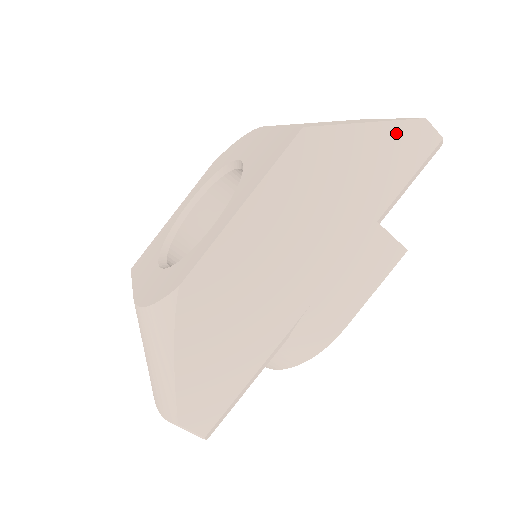
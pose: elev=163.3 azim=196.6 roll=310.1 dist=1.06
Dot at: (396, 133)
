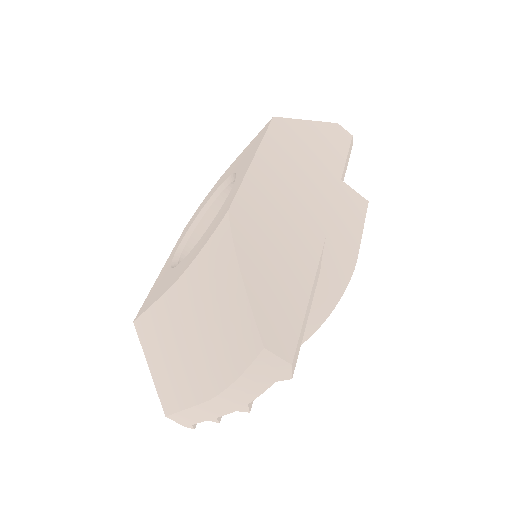
Dot at: (326, 129)
